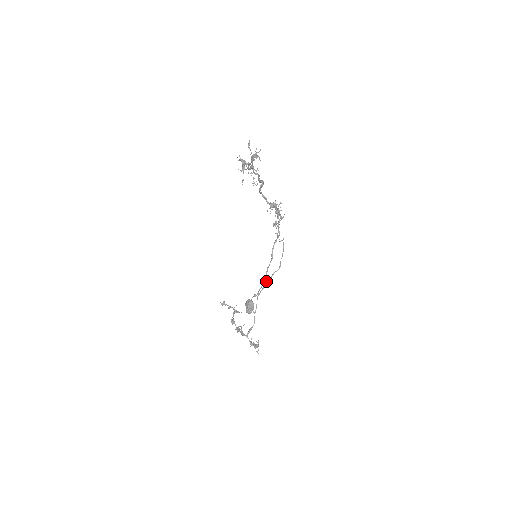
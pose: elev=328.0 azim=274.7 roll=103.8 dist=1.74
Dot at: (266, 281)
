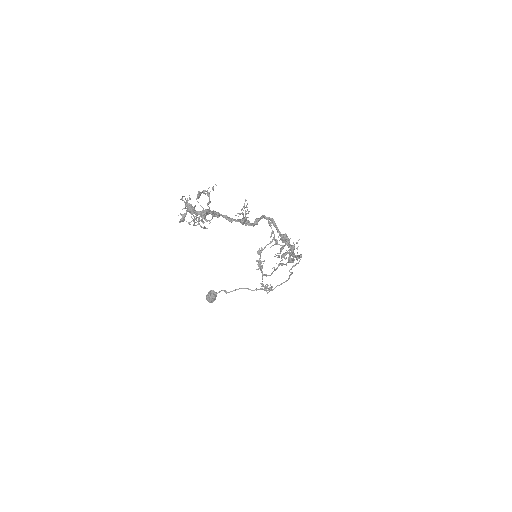
Dot at: occluded
